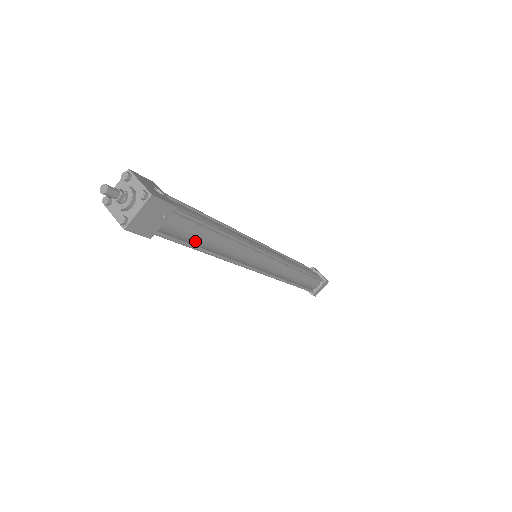
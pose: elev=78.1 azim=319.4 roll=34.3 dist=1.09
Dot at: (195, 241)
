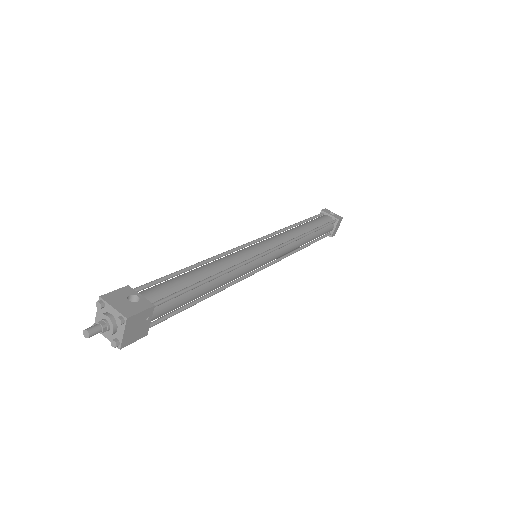
Dot at: (188, 302)
